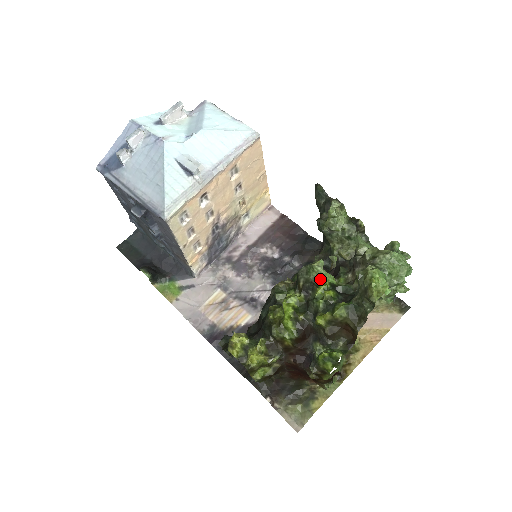
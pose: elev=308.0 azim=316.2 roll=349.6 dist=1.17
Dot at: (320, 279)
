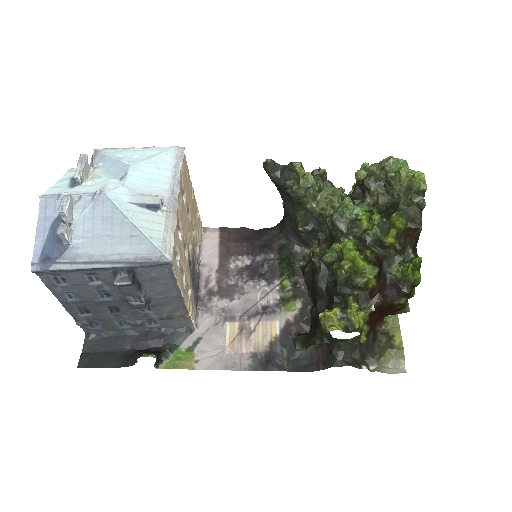
Dot at: (355, 214)
